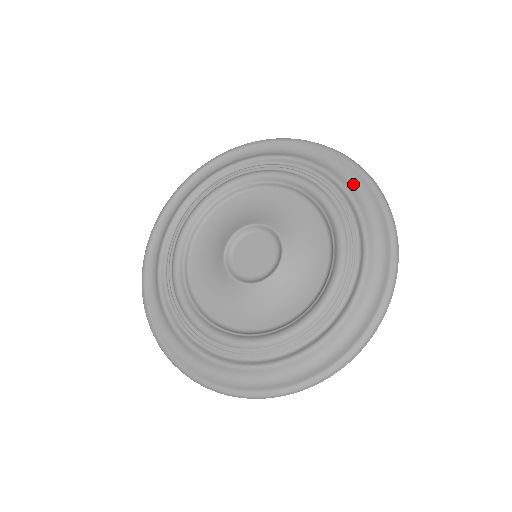
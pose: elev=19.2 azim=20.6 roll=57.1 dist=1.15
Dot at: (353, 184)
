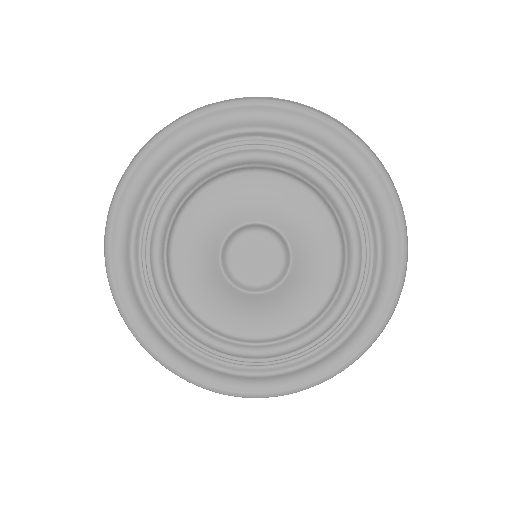
Dot at: (377, 306)
